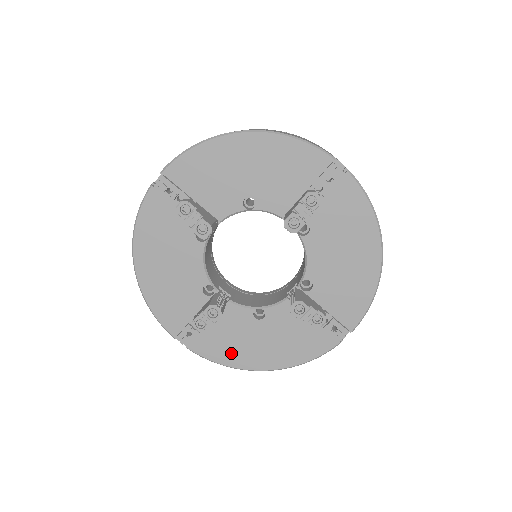
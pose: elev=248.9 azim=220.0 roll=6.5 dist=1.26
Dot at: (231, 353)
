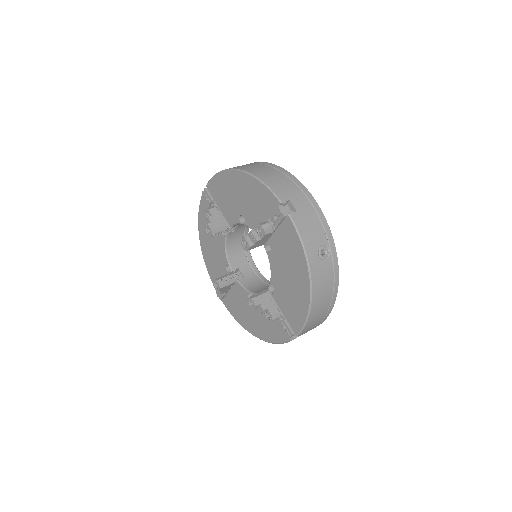
Dot at: (240, 315)
